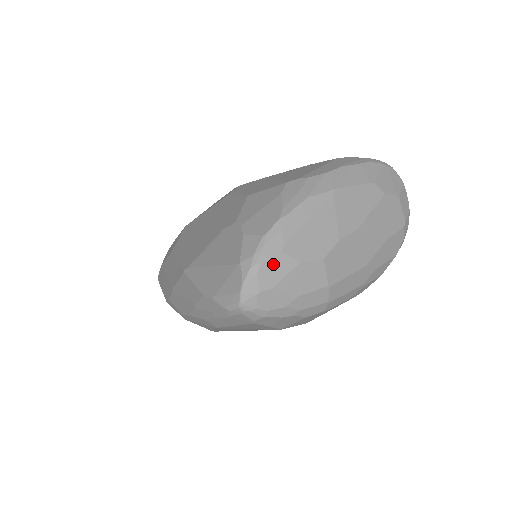
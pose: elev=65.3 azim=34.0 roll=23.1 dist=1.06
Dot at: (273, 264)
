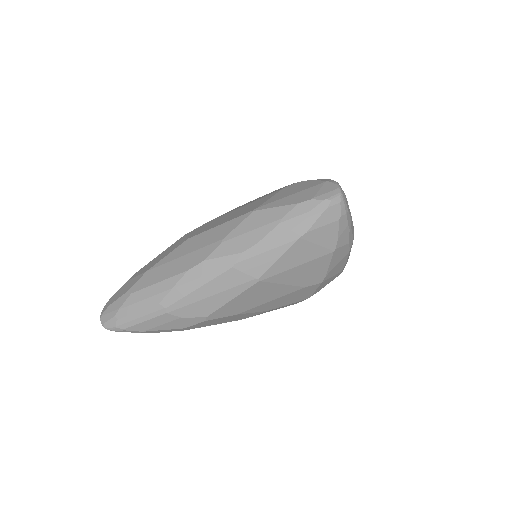
Dot at: occluded
